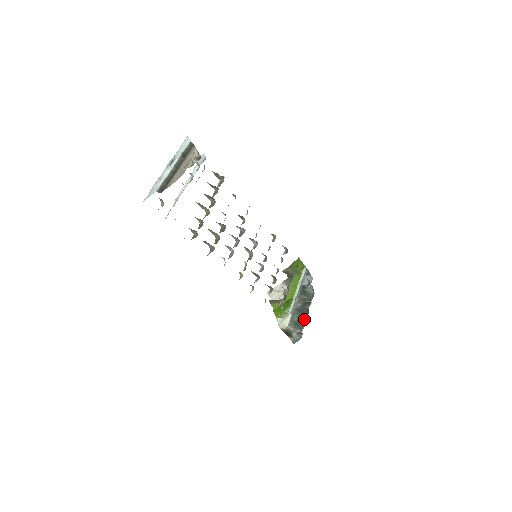
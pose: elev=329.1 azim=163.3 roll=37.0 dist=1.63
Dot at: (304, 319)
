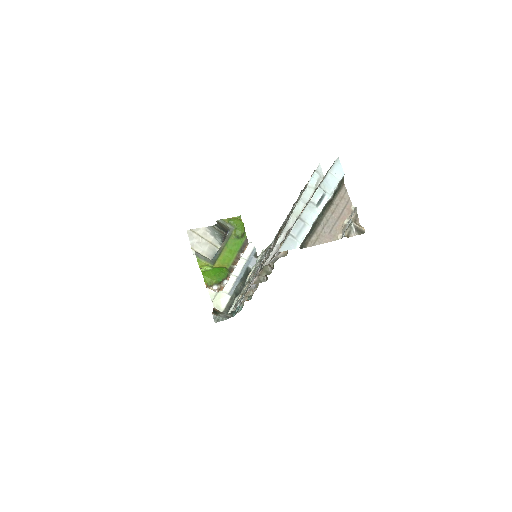
Dot at: occluded
